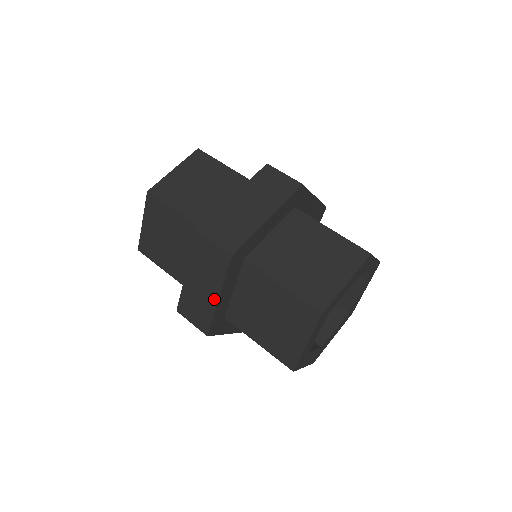
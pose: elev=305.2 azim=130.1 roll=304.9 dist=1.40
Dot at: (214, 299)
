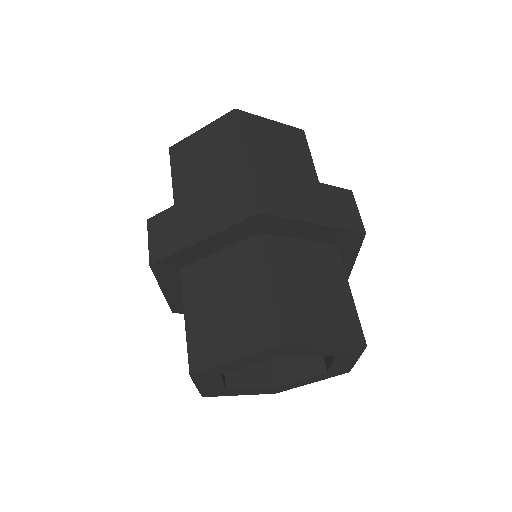
Dot at: (196, 237)
